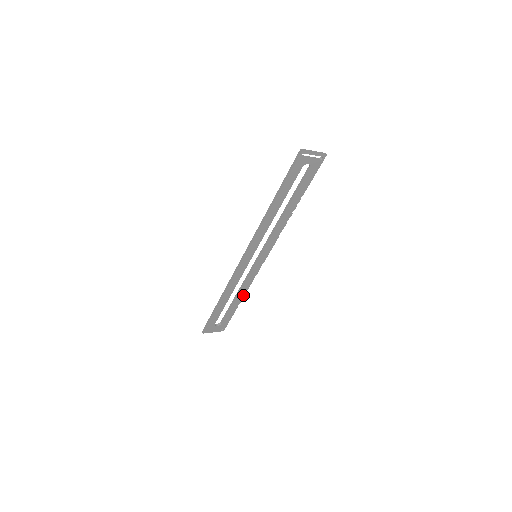
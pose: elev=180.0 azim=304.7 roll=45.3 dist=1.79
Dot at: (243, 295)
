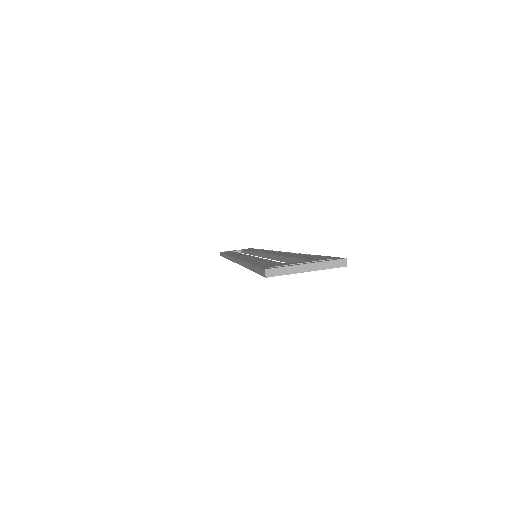
Dot at: occluded
